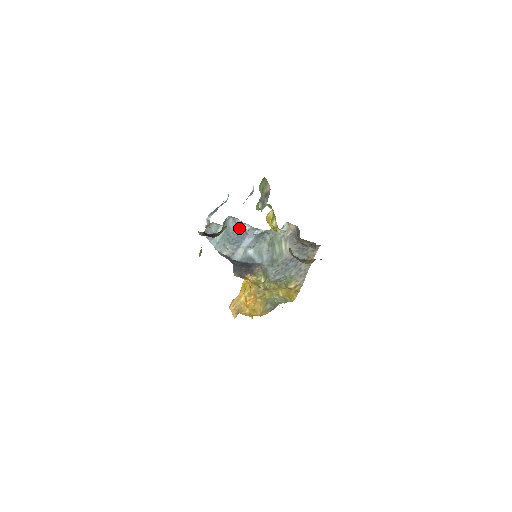
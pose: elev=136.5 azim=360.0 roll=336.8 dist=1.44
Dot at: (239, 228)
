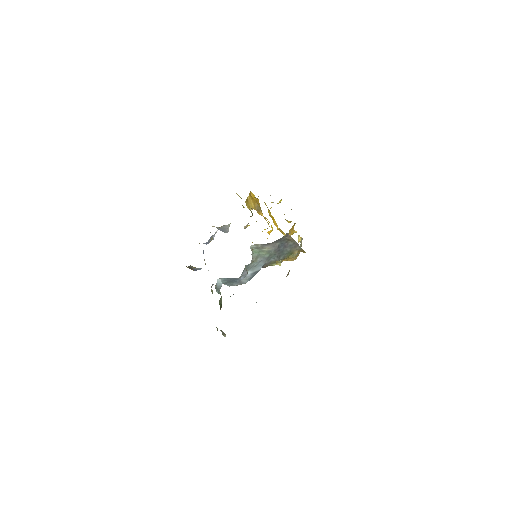
Dot at: (228, 278)
